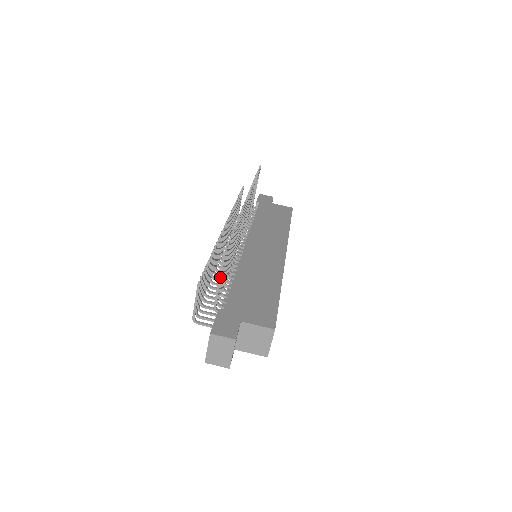
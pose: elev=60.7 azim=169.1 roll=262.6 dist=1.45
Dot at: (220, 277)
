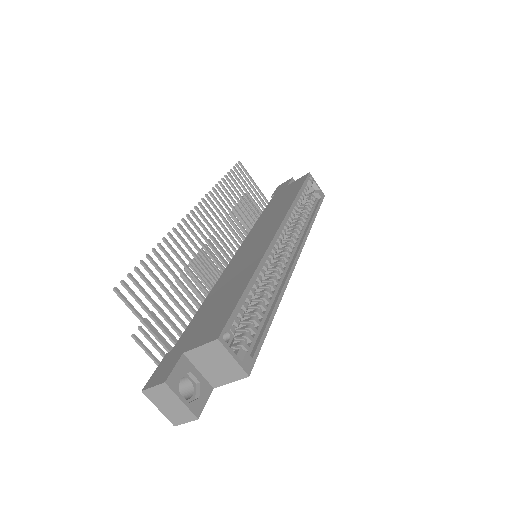
Dot at: (138, 317)
